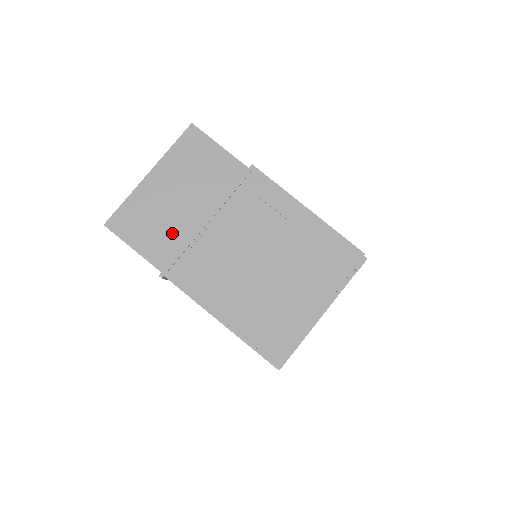
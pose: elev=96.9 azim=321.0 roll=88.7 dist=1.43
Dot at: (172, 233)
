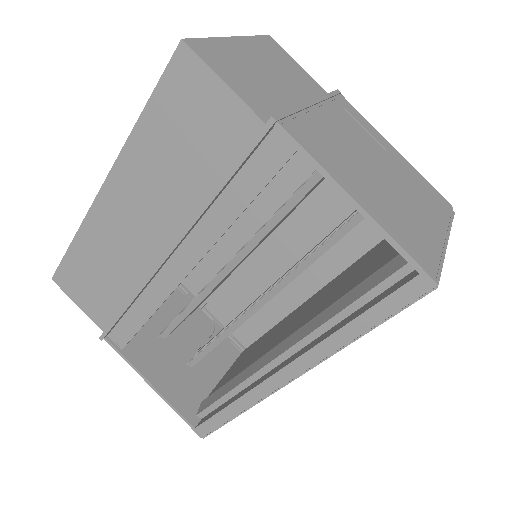
Dot at: (269, 96)
